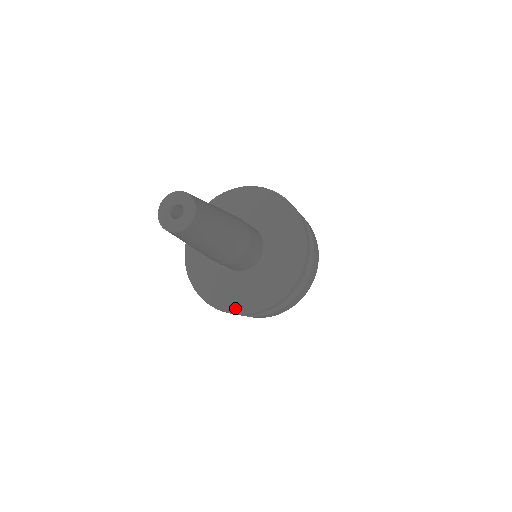
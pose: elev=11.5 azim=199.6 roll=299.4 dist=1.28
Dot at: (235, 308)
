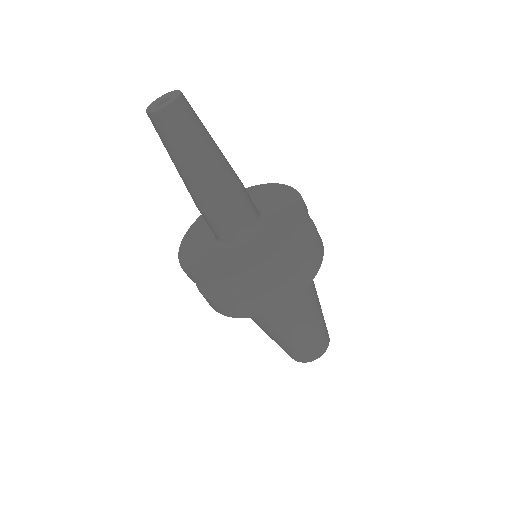
Dot at: (258, 260)
